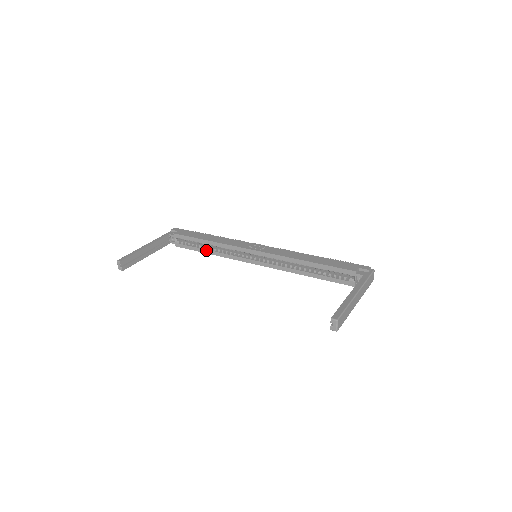
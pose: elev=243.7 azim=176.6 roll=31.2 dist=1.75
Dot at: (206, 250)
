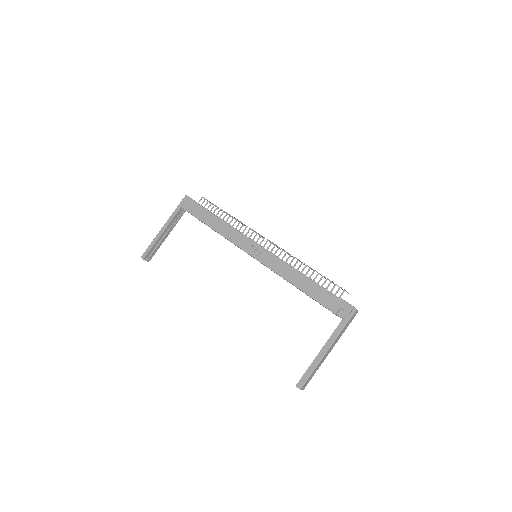
Dot at: (215, 231)
